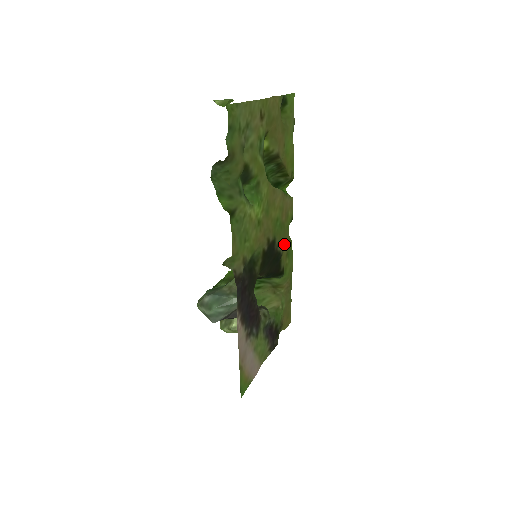
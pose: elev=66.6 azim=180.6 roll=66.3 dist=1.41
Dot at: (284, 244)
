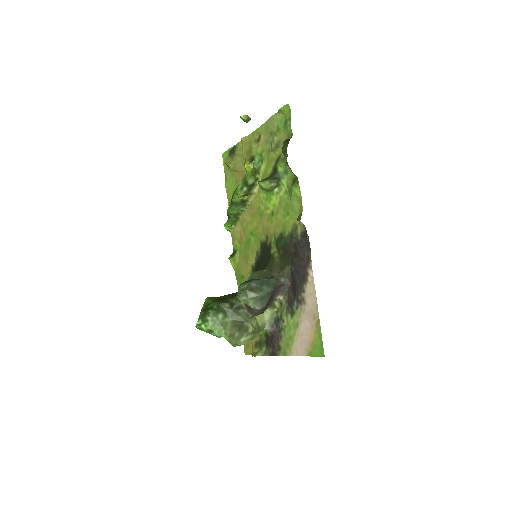
Dot at: (246, 263)
